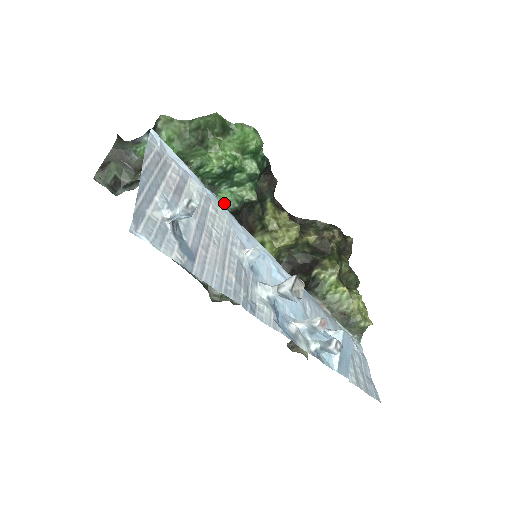
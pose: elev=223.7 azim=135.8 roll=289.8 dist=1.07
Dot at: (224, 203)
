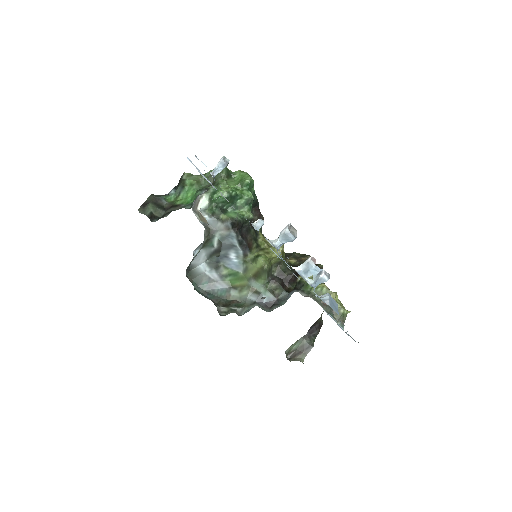
Dot at: (231, 217)
